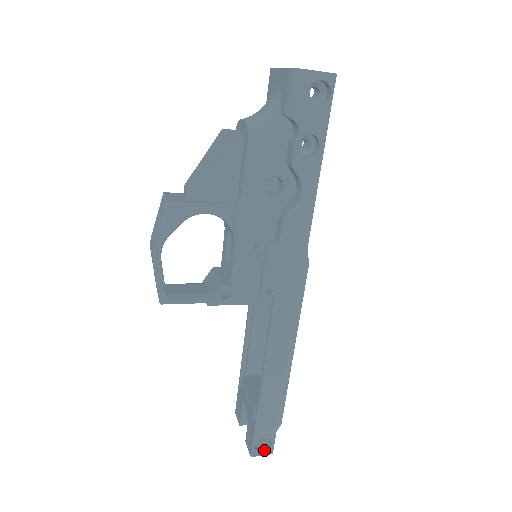
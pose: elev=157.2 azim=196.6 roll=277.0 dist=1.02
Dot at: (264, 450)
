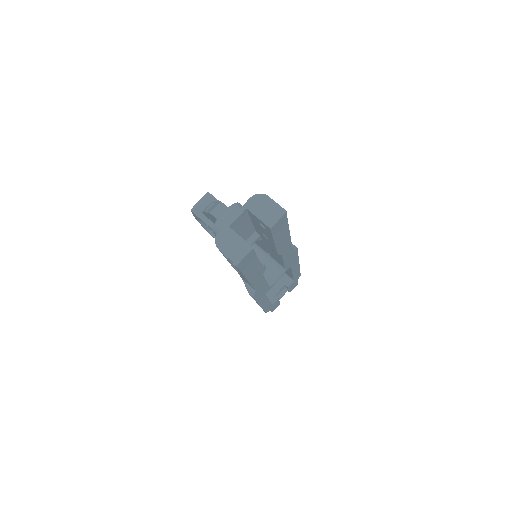
Dot at: occluded
